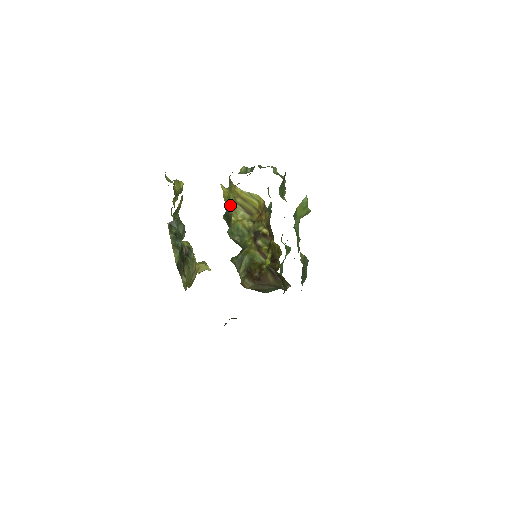
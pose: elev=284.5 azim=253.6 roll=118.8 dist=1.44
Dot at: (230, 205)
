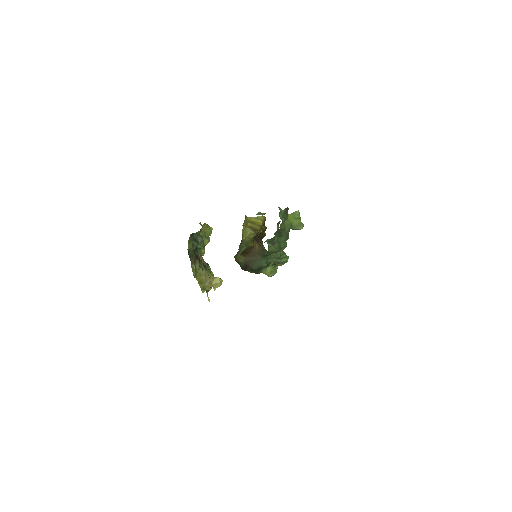
Dot at: (242, 230)
